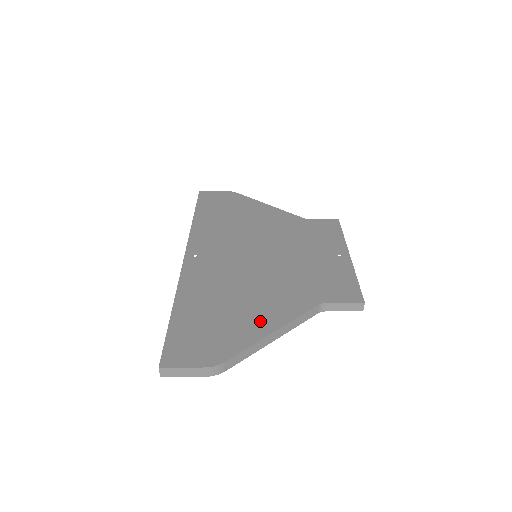
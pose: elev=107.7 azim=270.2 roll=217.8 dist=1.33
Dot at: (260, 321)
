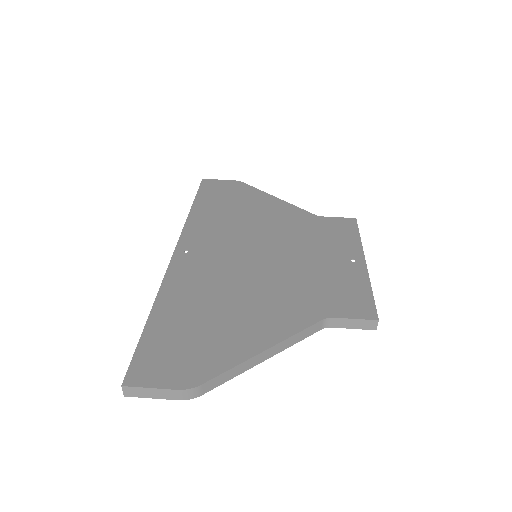
Dot at: (250, 335)
